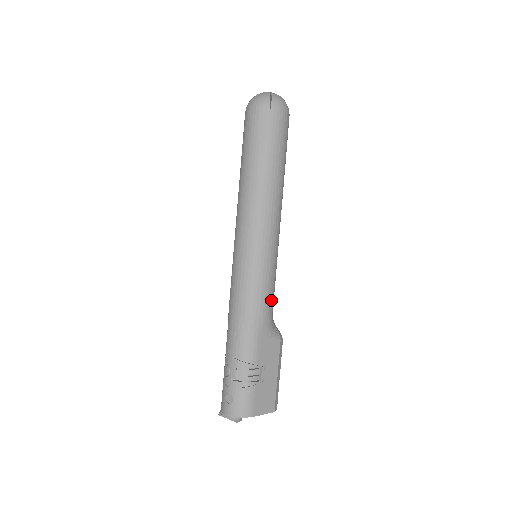
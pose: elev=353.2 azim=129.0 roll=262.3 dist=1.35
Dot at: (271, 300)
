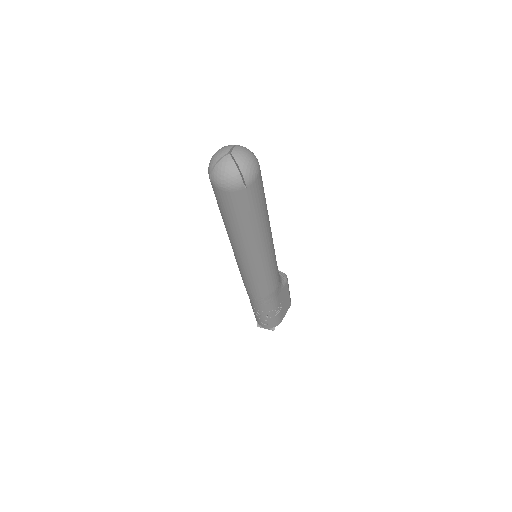
Dot at: (278, 276)
